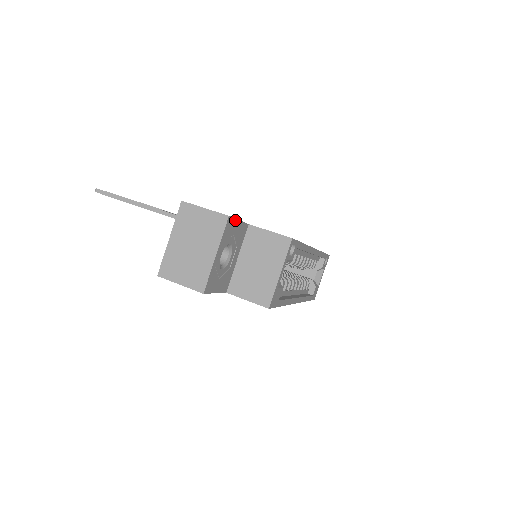
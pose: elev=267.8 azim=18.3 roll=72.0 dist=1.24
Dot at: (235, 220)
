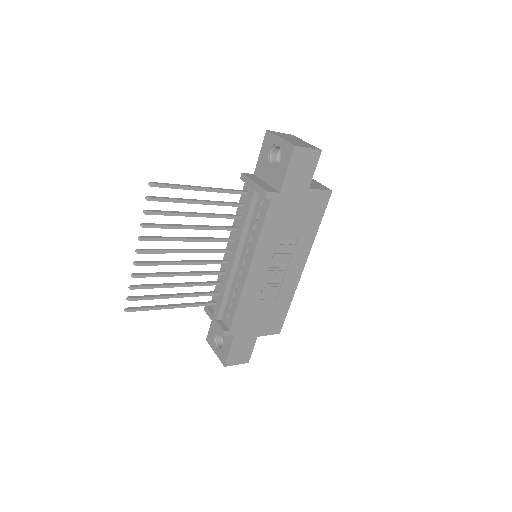
Dot at: occluded
